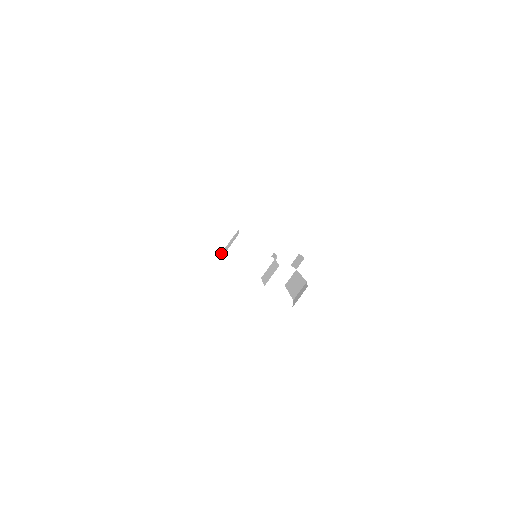
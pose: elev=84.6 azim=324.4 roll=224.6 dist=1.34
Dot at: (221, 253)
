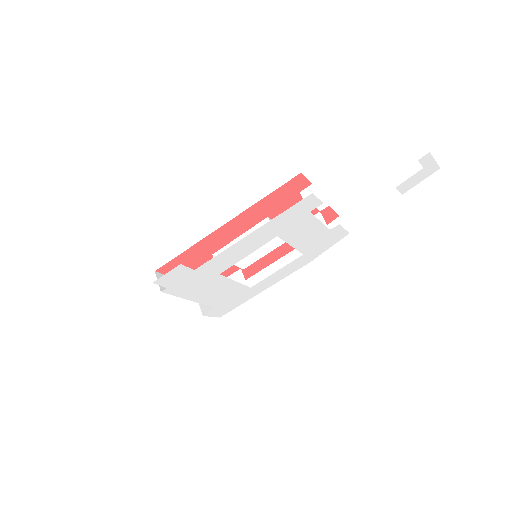
Dot at: (311, 208)
